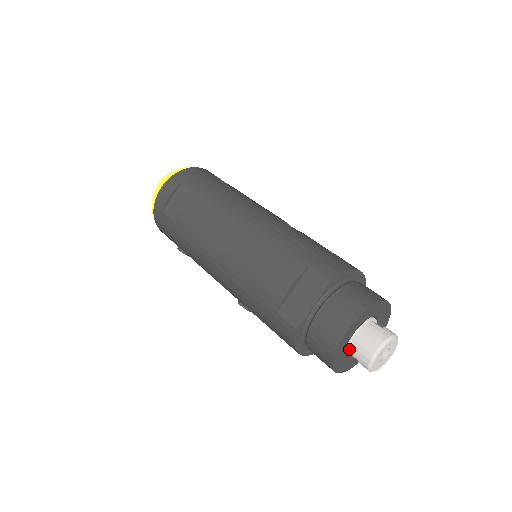
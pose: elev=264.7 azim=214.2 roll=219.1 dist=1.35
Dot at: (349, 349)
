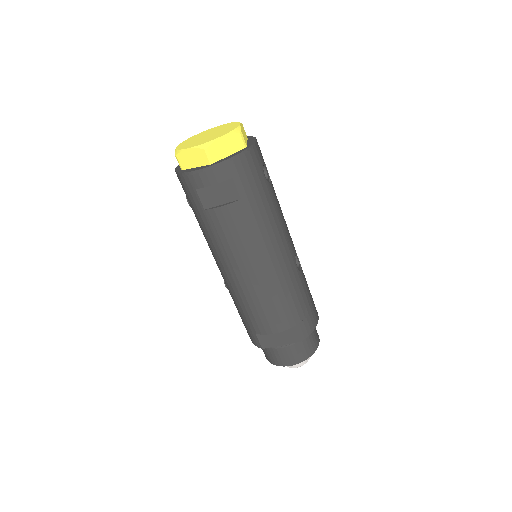
Dot at: occluded
